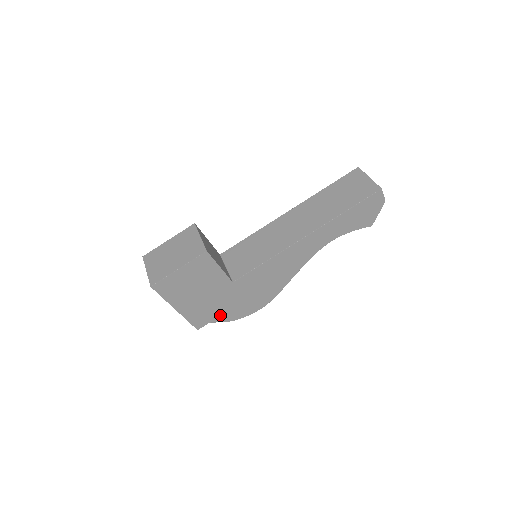
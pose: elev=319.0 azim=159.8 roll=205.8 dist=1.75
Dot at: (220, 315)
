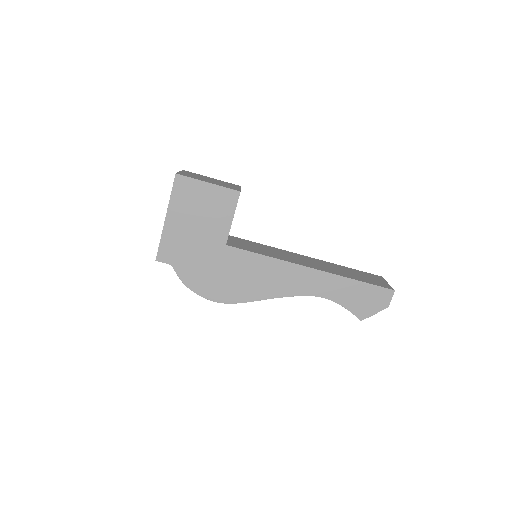
Dot at: (185, 267)
